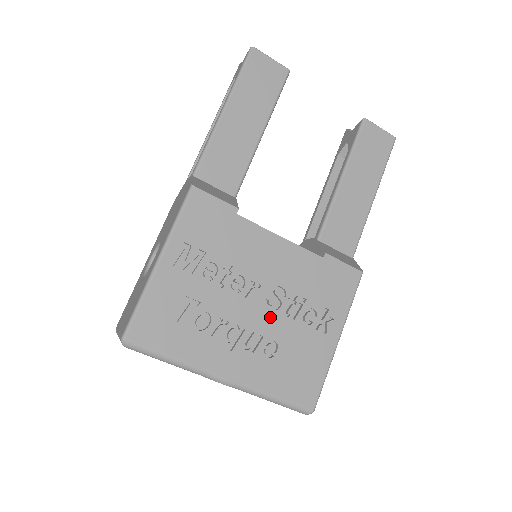
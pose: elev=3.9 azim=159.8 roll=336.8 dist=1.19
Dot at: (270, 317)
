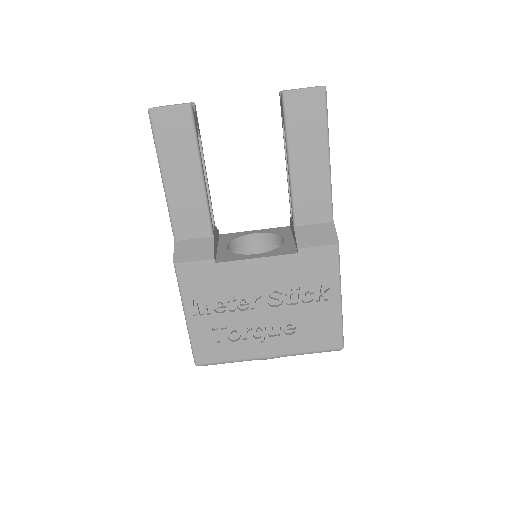
Dot at: (279, 311)
